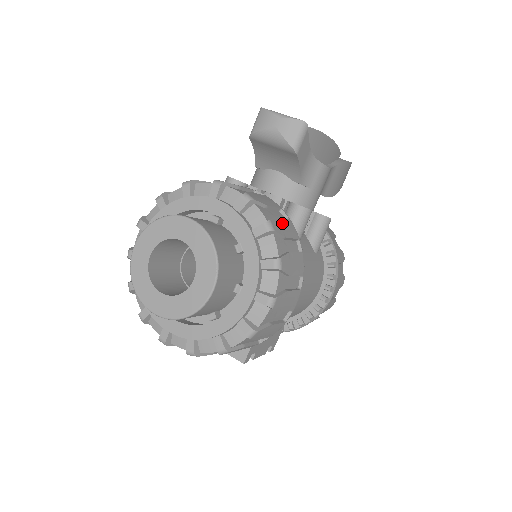
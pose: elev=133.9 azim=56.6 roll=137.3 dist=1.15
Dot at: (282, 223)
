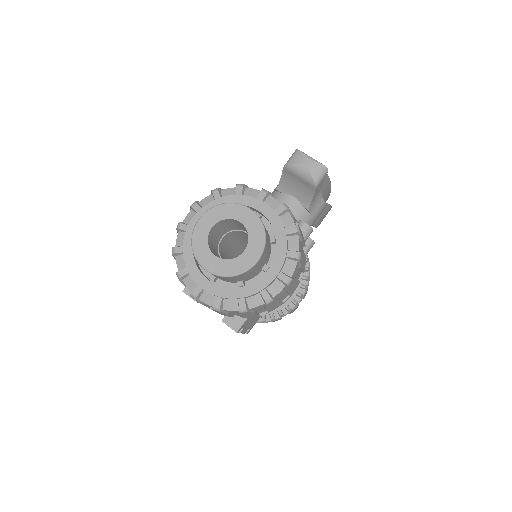
Dot at: occluded
